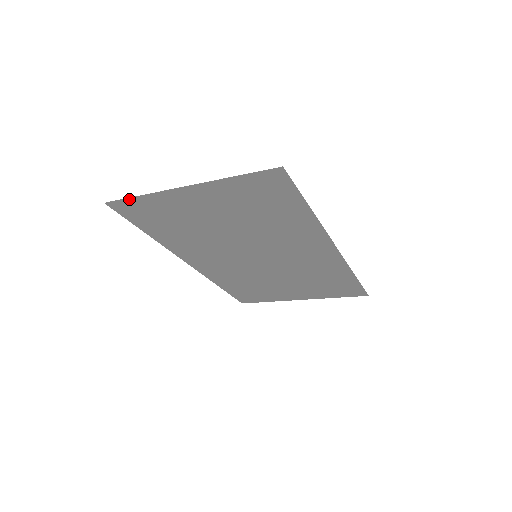
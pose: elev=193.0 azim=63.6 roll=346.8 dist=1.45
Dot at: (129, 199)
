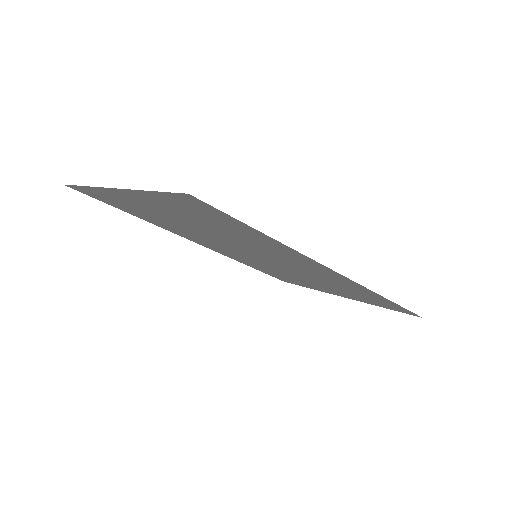
Dot at: (79, 186)
